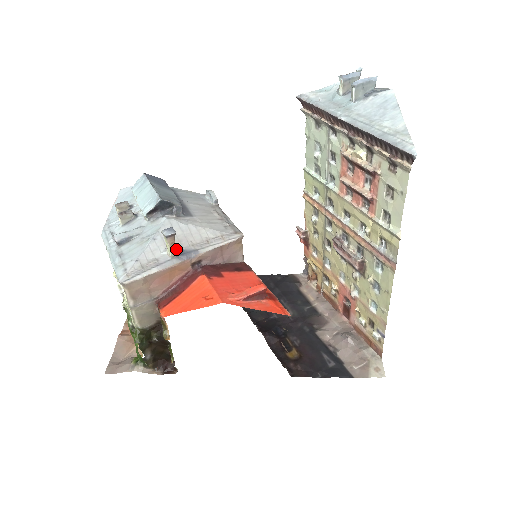
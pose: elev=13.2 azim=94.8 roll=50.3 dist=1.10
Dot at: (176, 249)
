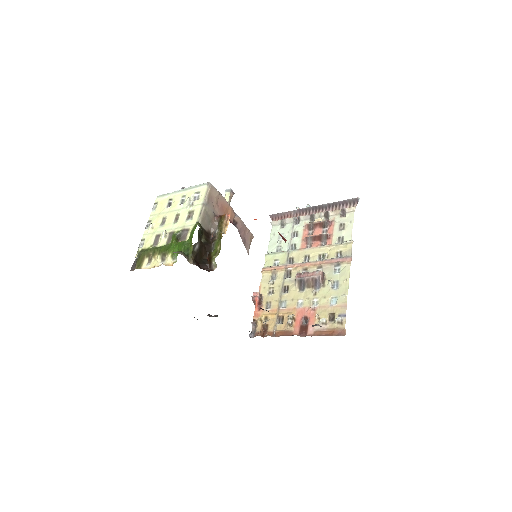
Dot at: occluded
